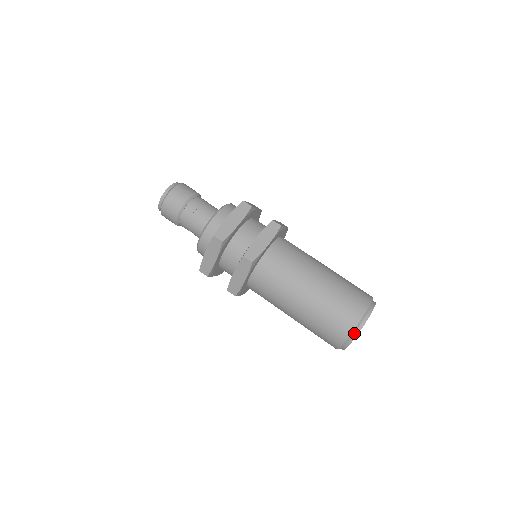
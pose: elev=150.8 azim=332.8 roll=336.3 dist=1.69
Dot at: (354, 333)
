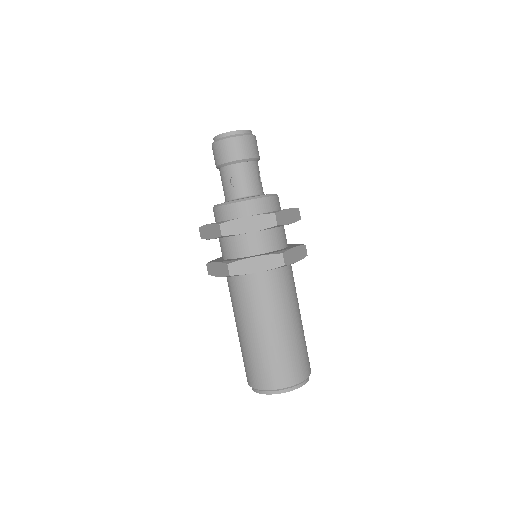
Dot at: (262, 391)
